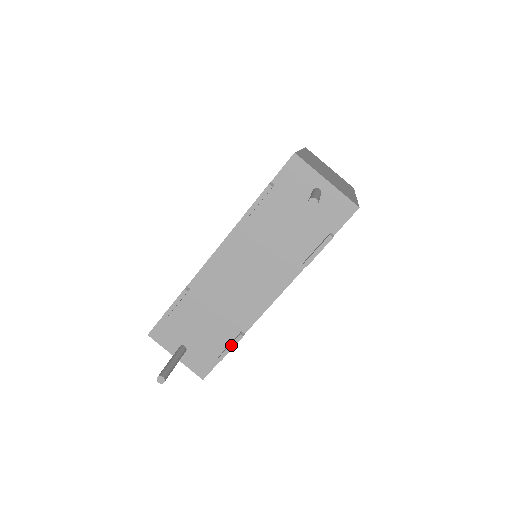
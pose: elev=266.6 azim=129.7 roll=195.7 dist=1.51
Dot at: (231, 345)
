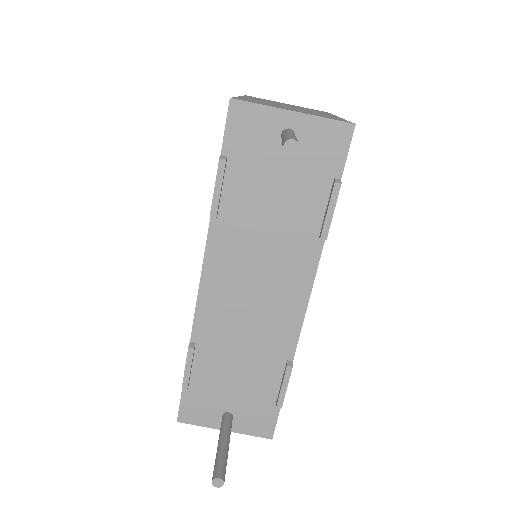
Dot at: (283, 384)
